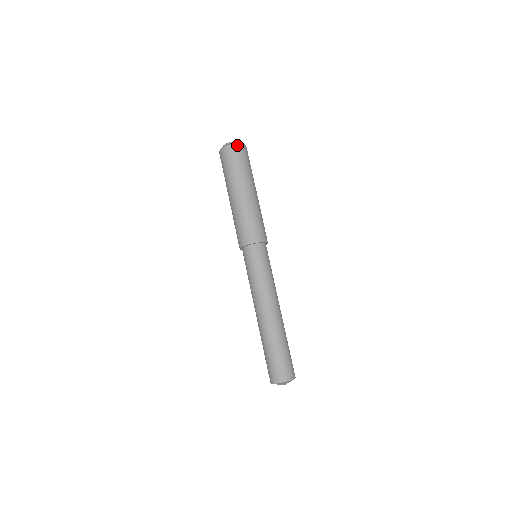
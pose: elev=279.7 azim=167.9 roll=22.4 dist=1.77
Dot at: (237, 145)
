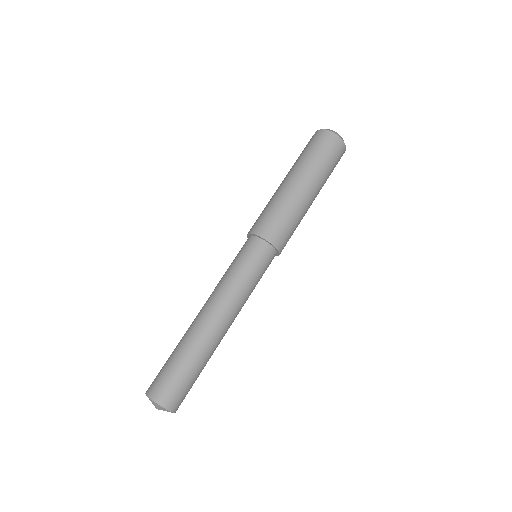
Dot at: (324, 131)
